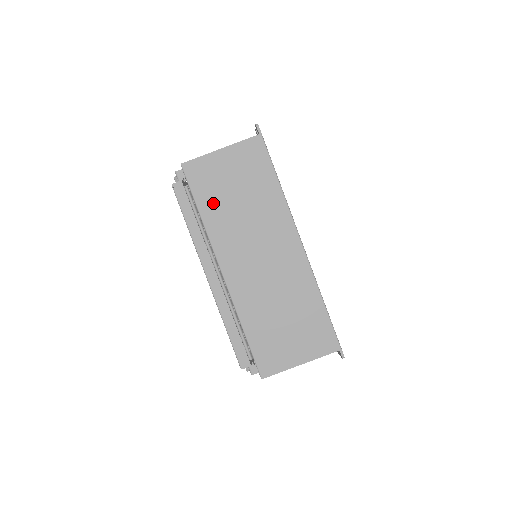
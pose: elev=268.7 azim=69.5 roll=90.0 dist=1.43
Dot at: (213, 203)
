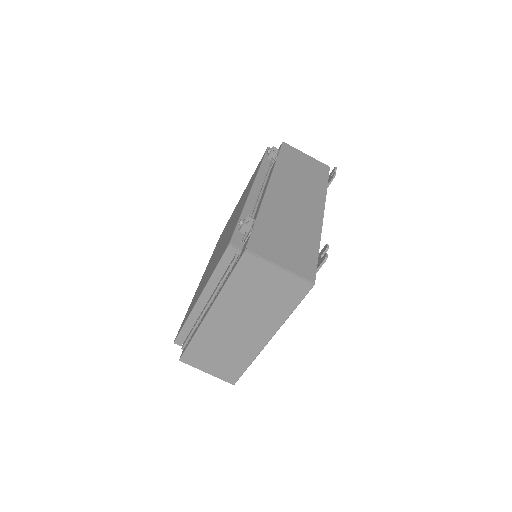
Dot at: (241, 285)
